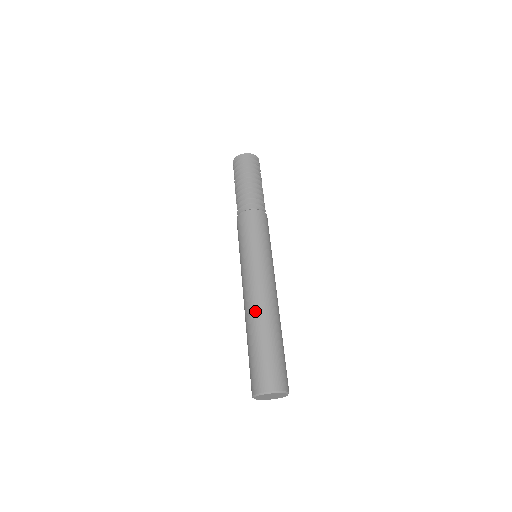
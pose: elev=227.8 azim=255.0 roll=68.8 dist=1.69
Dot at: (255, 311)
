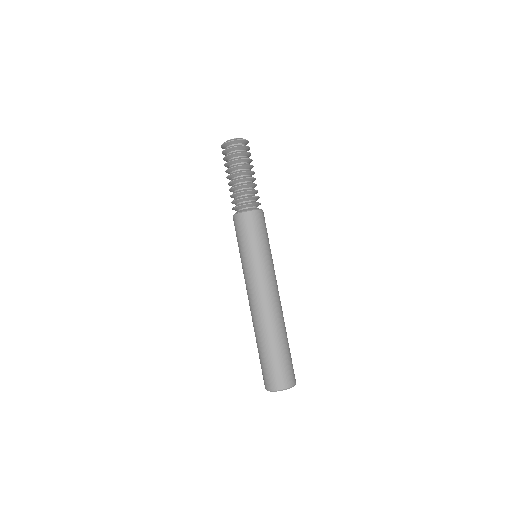
Dot at: (261, 319)
